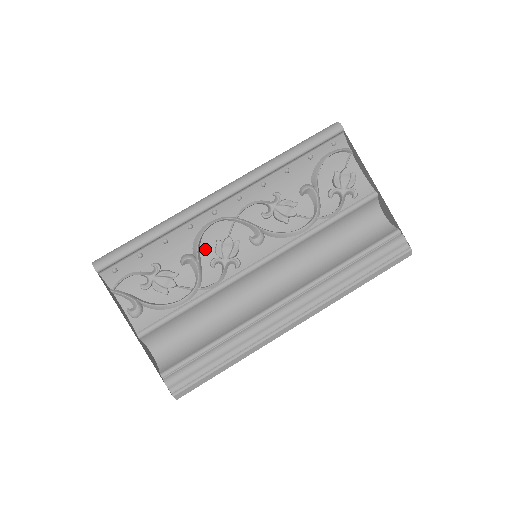
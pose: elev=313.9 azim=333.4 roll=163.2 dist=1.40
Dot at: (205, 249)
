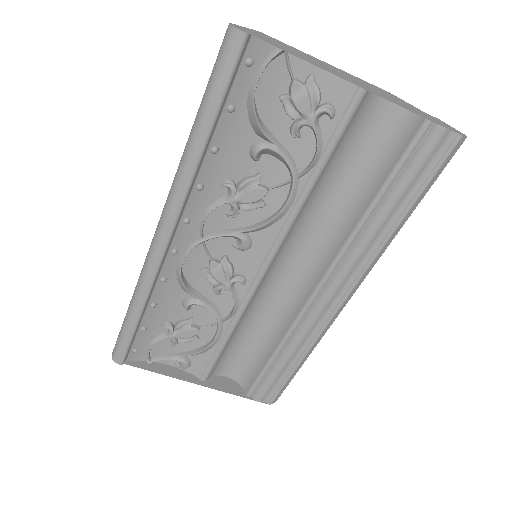
Dot at: (198, 284)
